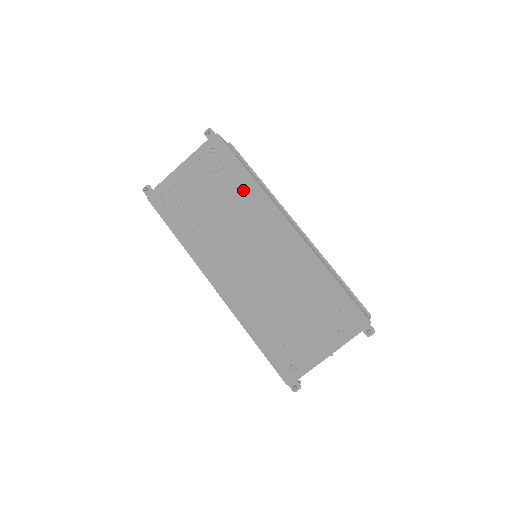
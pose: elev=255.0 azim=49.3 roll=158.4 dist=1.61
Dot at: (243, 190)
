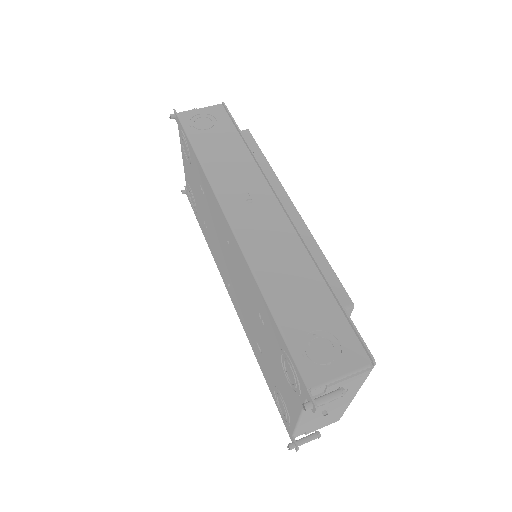
Dot at: (202, 181)
